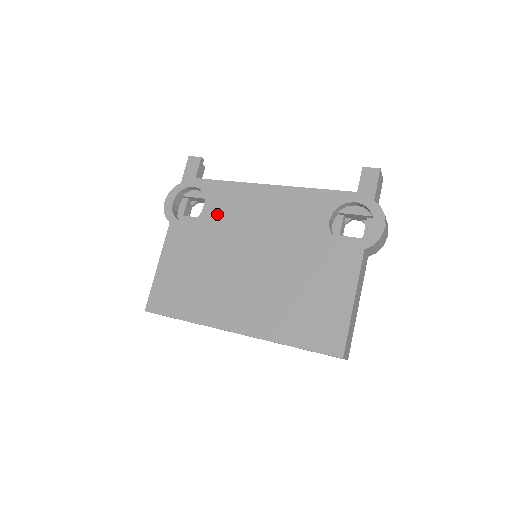
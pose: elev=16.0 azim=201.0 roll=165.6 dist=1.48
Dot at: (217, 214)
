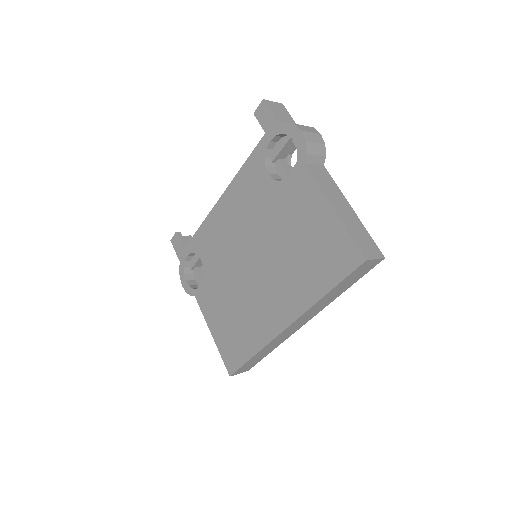
Dot at: (211, 257)
